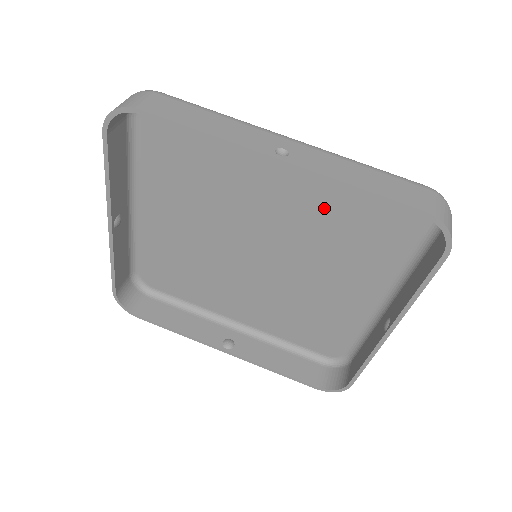
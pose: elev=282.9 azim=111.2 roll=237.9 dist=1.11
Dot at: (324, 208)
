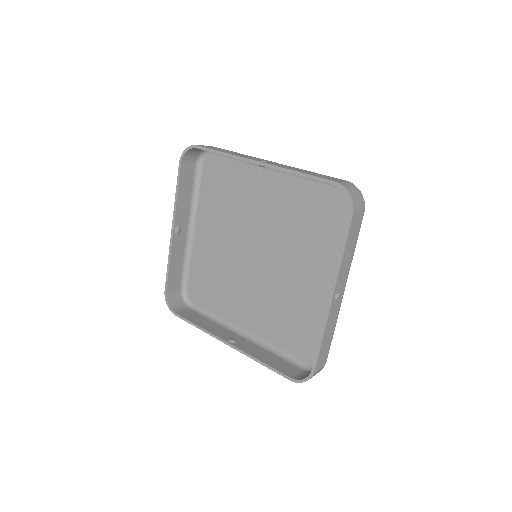
Dot at: (295, 211)
